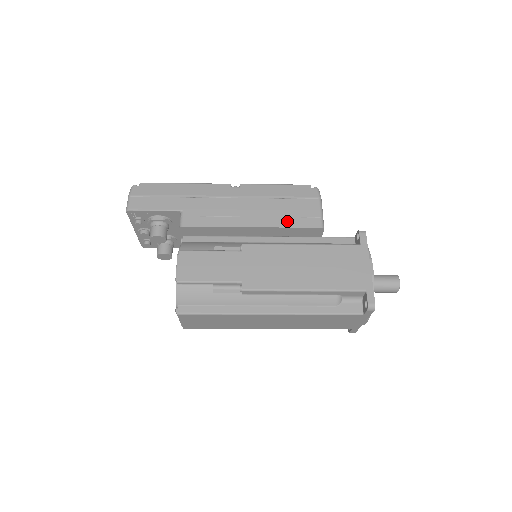
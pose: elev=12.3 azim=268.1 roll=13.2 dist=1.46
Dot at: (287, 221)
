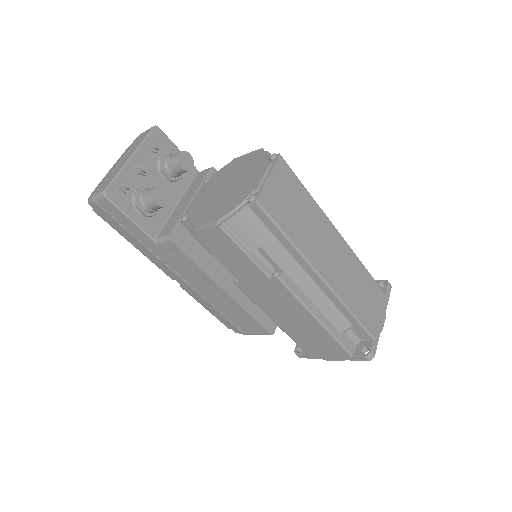
Dot at: occluded
